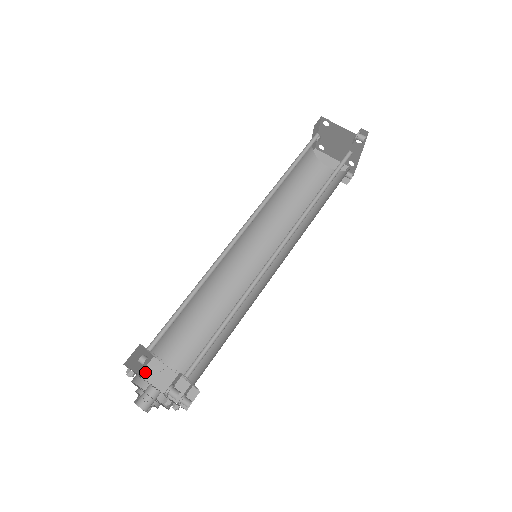
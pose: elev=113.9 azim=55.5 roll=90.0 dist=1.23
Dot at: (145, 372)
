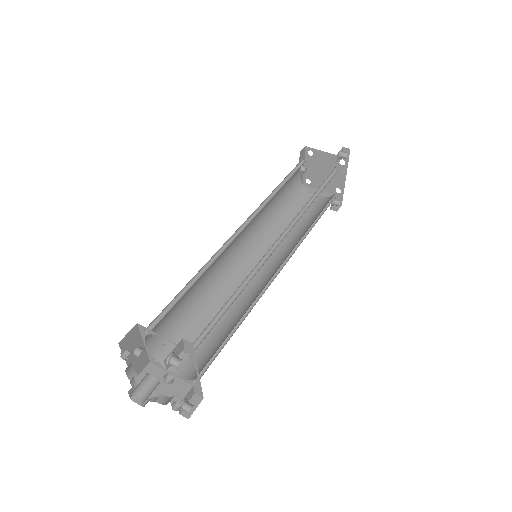
Dot at: occluded
